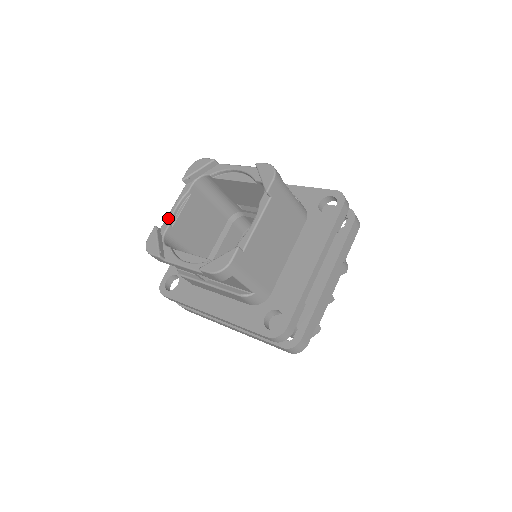
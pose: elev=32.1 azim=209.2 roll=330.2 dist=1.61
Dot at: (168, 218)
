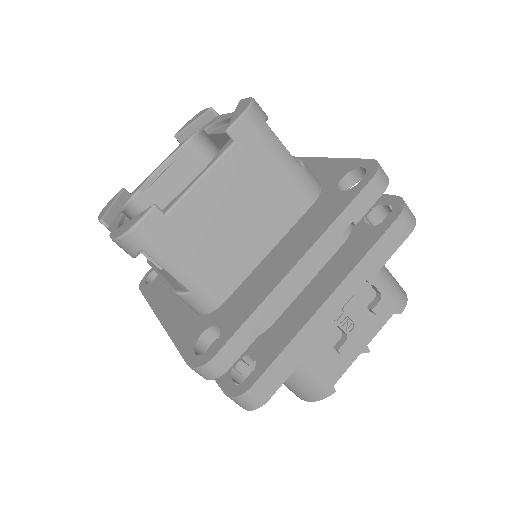
Dot at: (143, 181)
